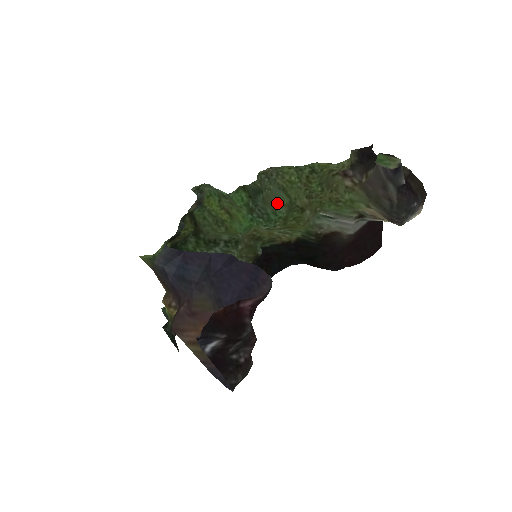
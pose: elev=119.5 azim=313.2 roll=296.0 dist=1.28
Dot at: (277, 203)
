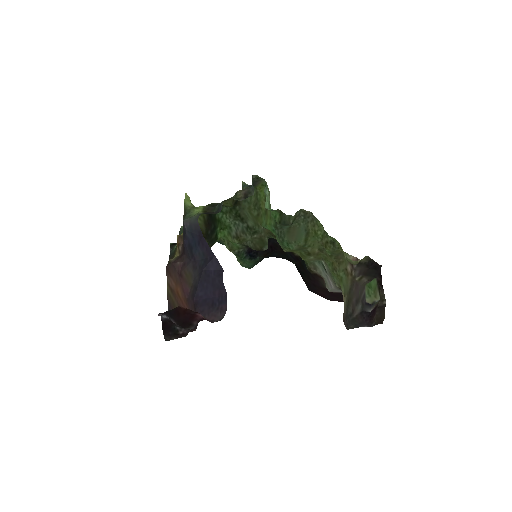
Dot at: (294, 240)
